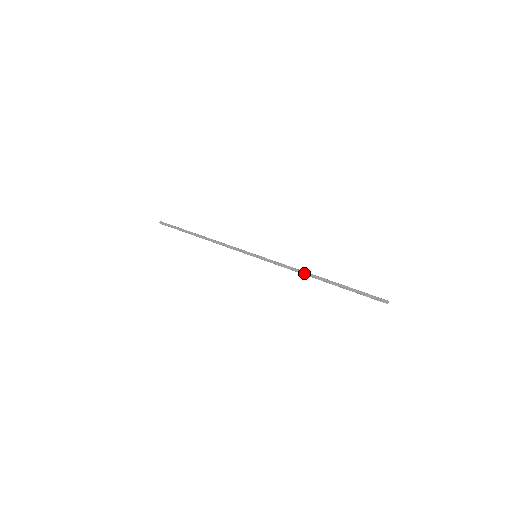
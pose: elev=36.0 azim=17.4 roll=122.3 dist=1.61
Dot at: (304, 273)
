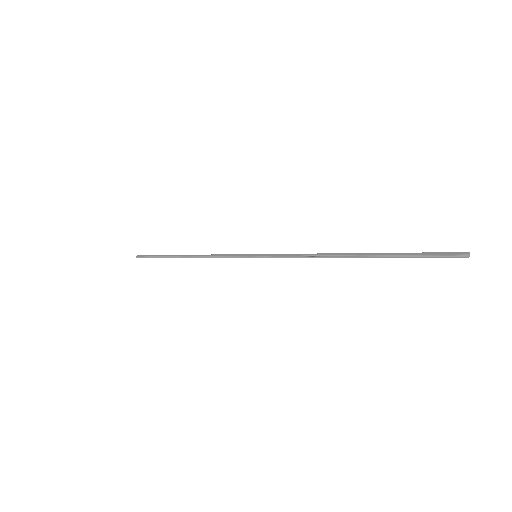
Dot at: (326, 255)
